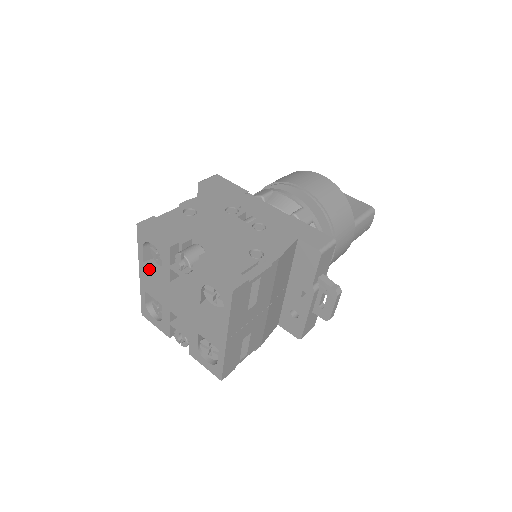
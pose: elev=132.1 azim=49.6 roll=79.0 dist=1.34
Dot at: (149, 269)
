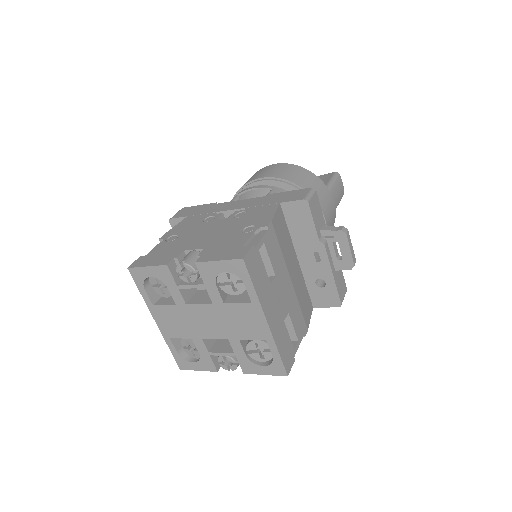
Dot at: (161, 308)
